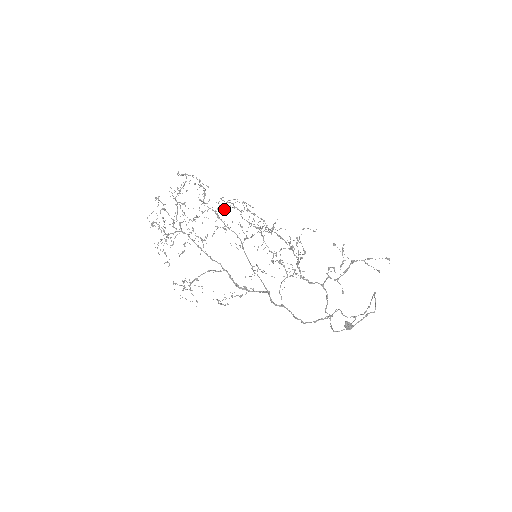
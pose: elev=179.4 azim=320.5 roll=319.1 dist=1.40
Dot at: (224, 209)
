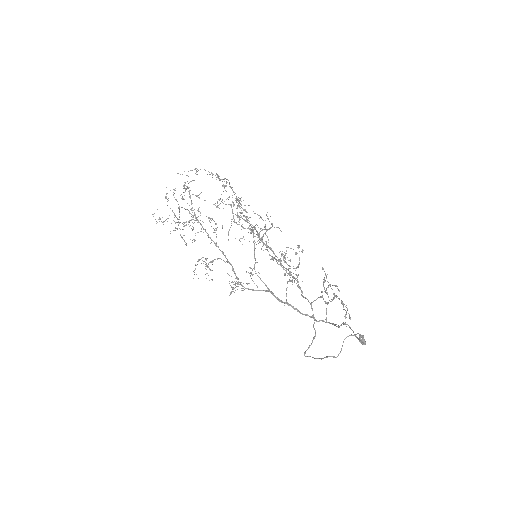
Dot at: occluded
